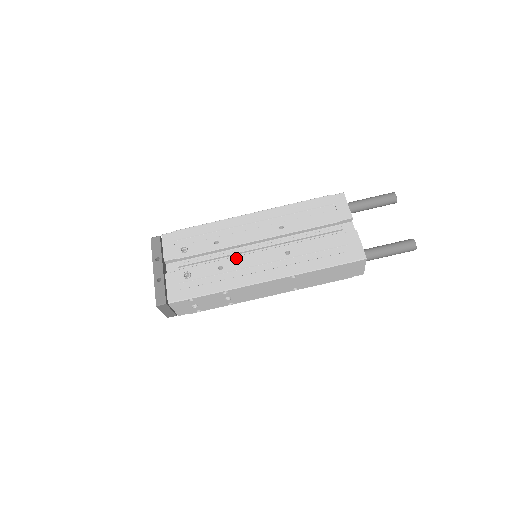
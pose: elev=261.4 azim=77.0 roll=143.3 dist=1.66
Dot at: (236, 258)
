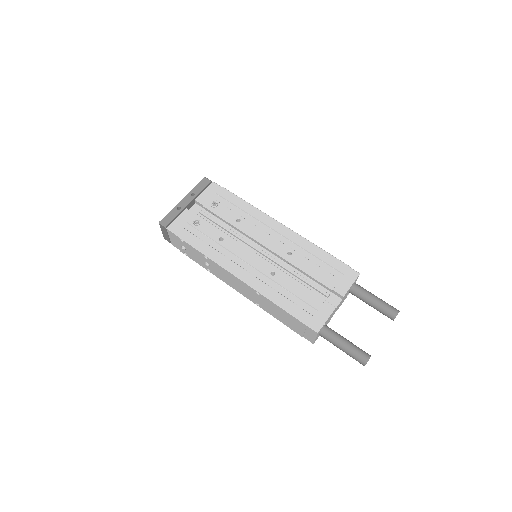
Dot at: (238, 243)
